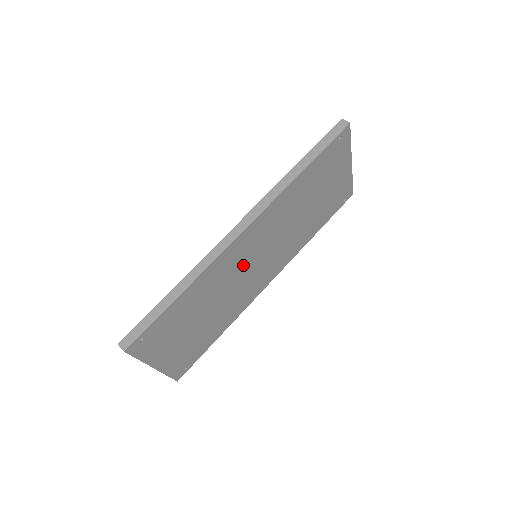
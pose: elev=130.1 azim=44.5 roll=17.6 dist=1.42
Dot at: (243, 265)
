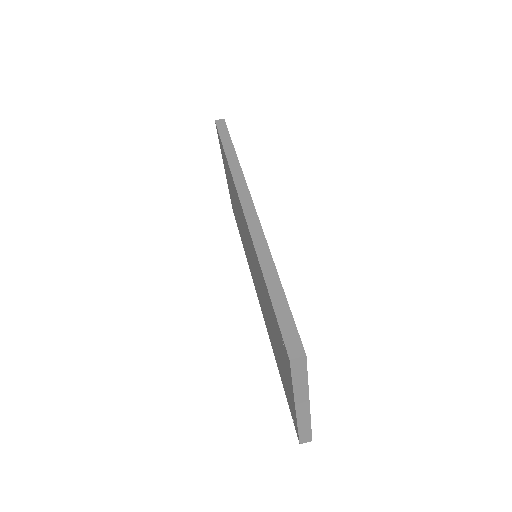
Dot at: occluded
